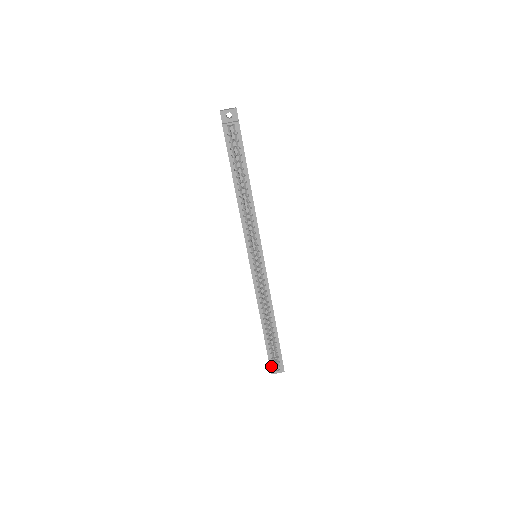
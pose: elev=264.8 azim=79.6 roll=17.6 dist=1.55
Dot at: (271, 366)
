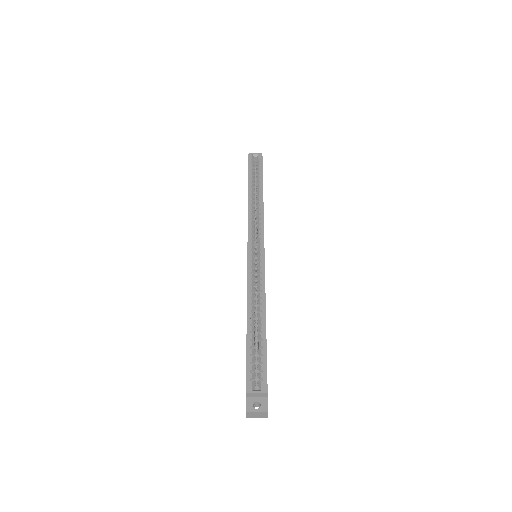
Dot at: (248, 385)
